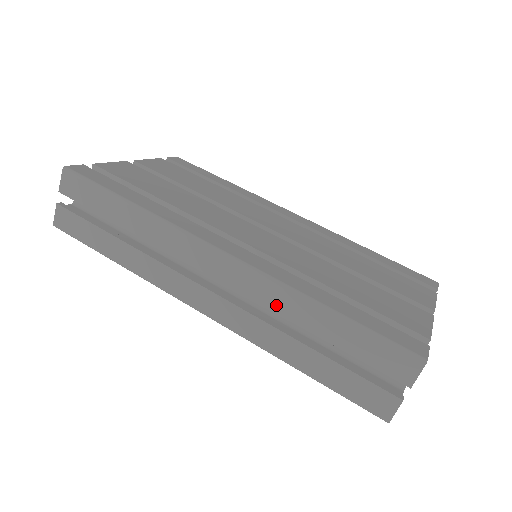
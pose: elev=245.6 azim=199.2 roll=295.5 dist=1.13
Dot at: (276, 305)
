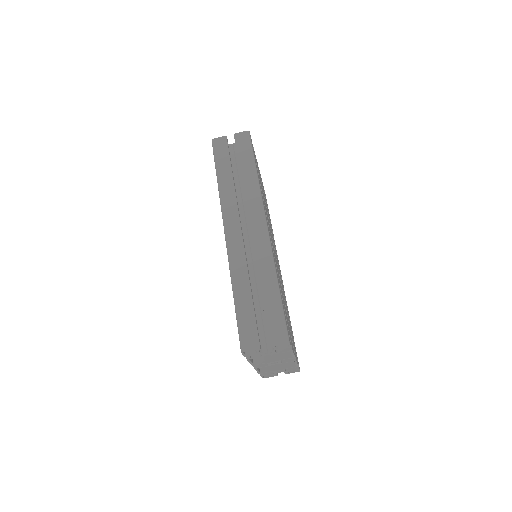
Dot at: (260, 263)
